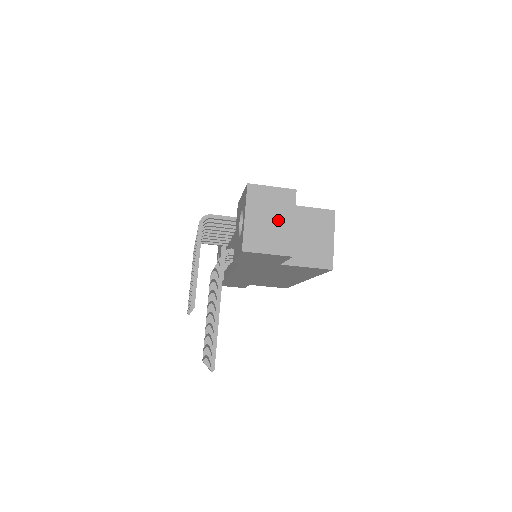
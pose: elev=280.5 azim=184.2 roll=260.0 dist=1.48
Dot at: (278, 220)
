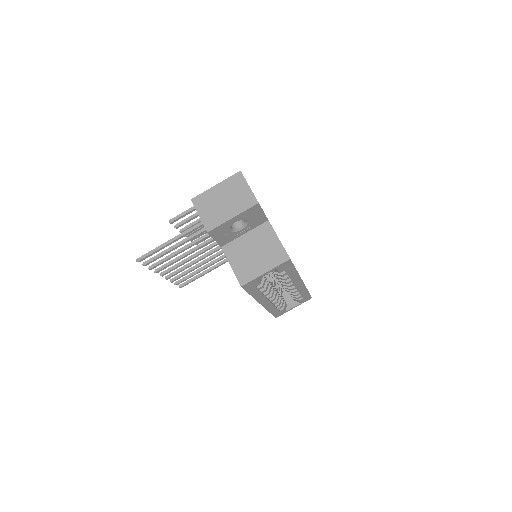
Dot at: (227, 206)
